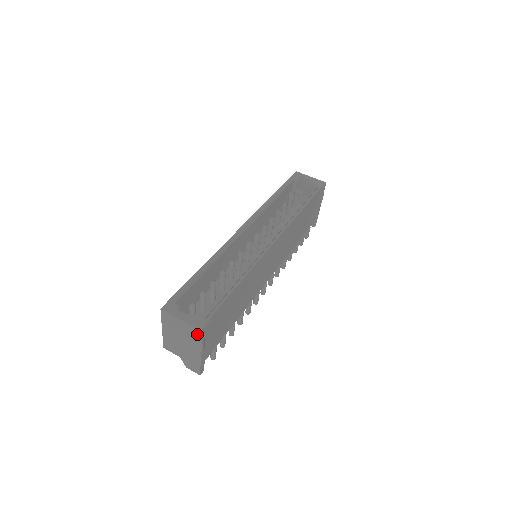
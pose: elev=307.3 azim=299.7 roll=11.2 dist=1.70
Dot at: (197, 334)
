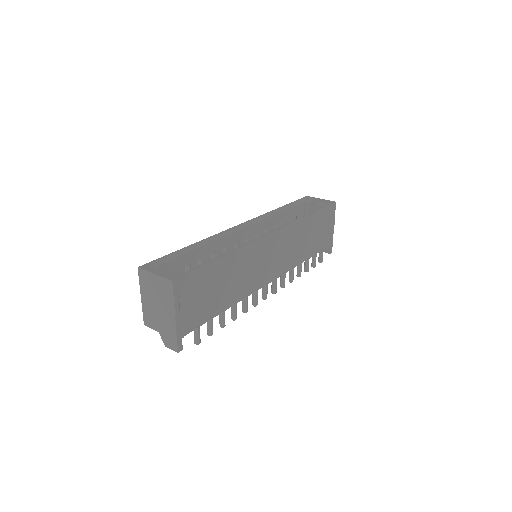
Dot at: (169, 288)
